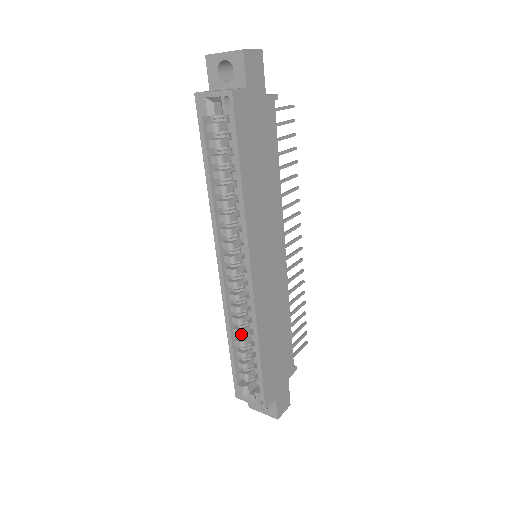
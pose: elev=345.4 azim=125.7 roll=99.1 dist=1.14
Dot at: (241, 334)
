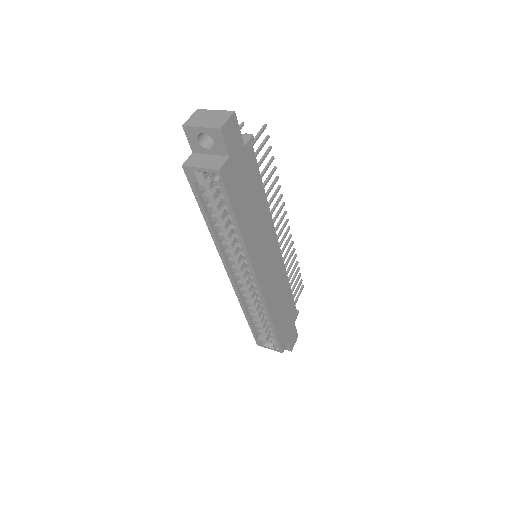
Dot at: (255, 311)
